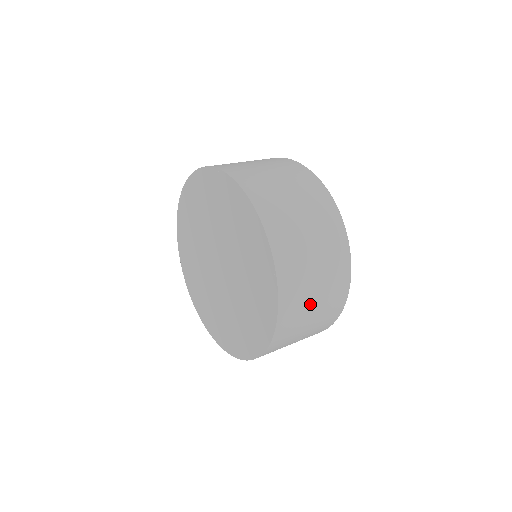
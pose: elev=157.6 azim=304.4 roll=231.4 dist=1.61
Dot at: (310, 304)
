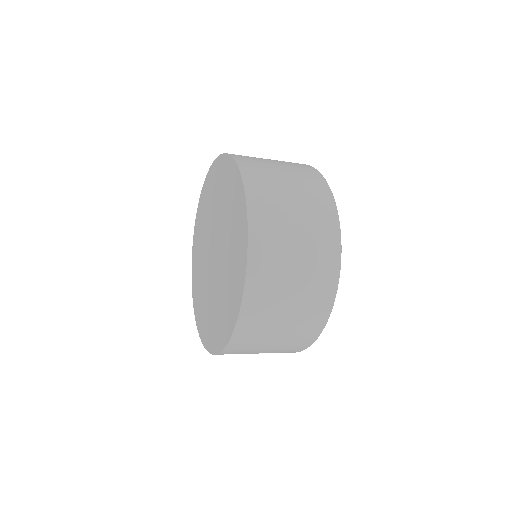
Dot at: (270, 338)
